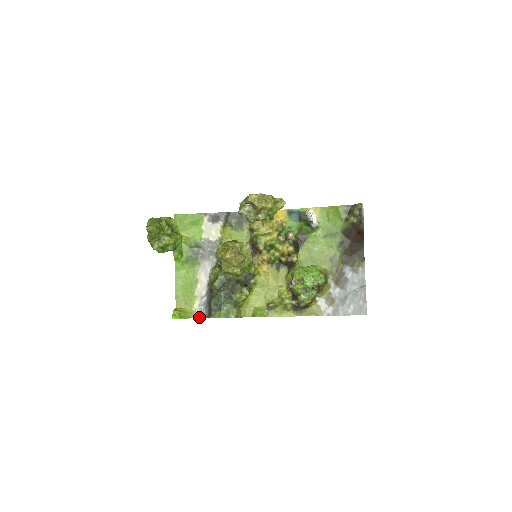
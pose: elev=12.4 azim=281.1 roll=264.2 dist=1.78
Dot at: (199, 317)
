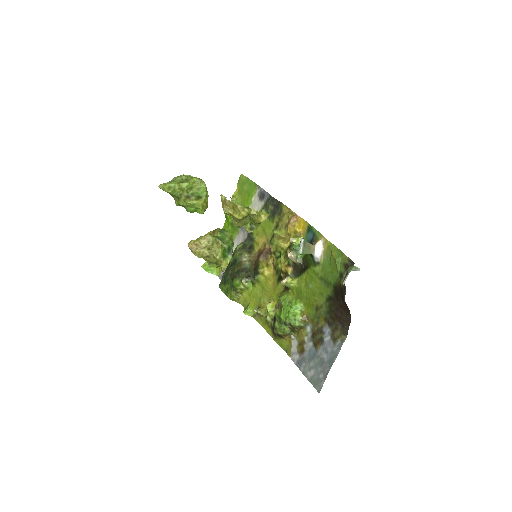
Dot at: (221, 279)
